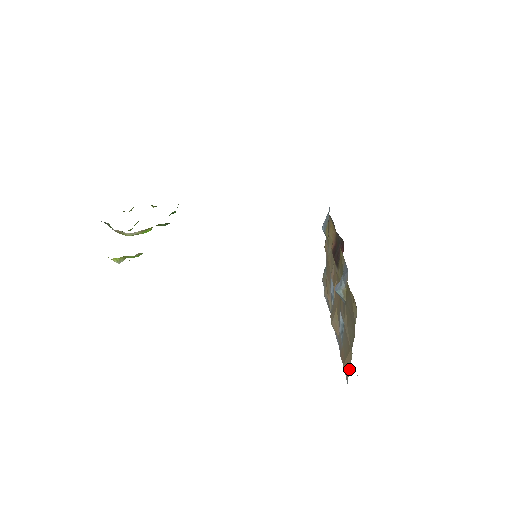
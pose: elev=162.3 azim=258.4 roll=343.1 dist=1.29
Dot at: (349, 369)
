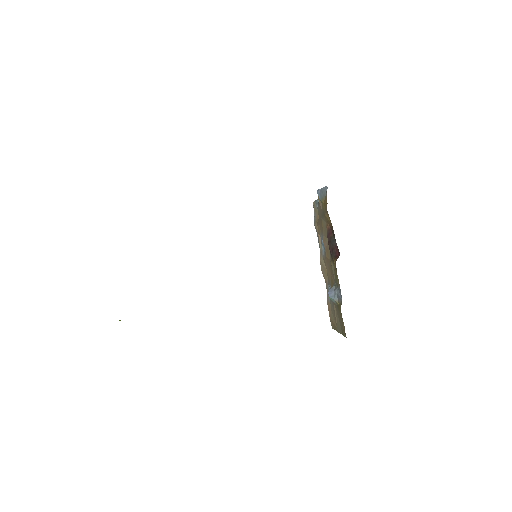
Dot at: (334, 329)
